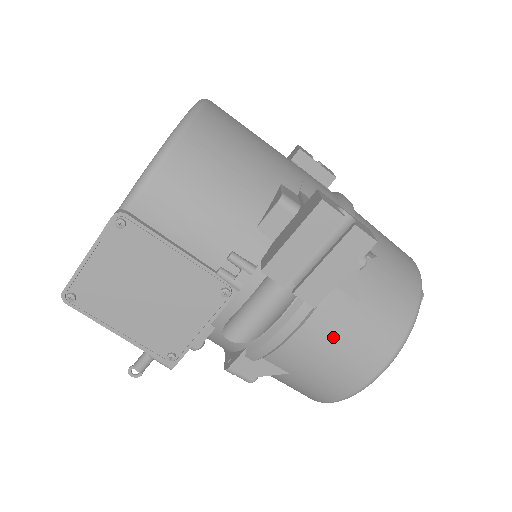
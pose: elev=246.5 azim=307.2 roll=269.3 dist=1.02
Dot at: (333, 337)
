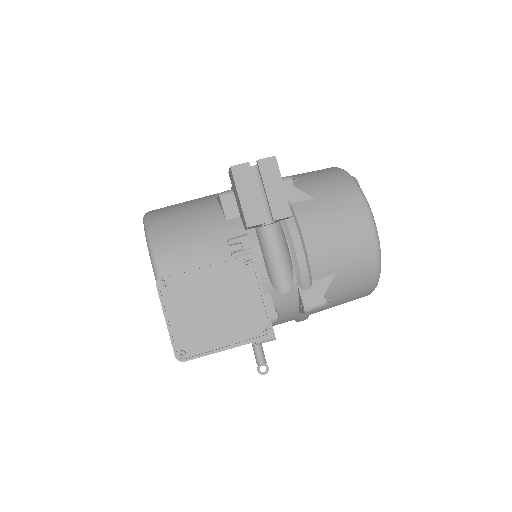
Dot at: (324, 225)
